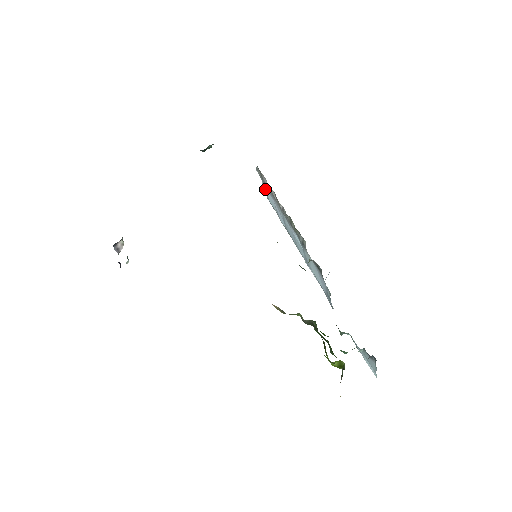
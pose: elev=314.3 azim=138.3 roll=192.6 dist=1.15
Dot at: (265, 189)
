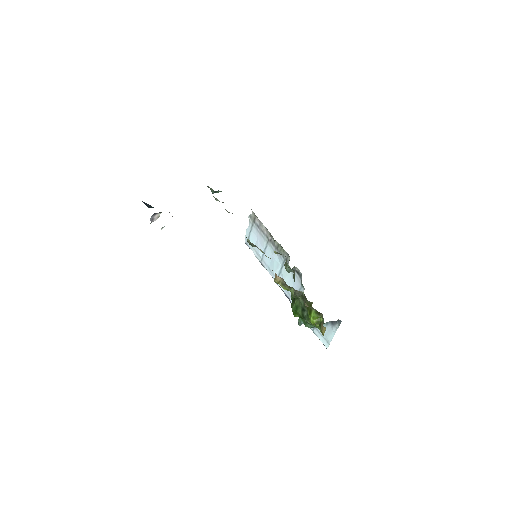
Dot at: (250, 231)
